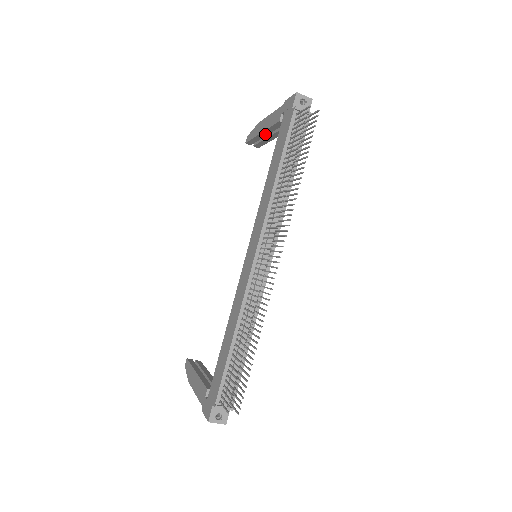
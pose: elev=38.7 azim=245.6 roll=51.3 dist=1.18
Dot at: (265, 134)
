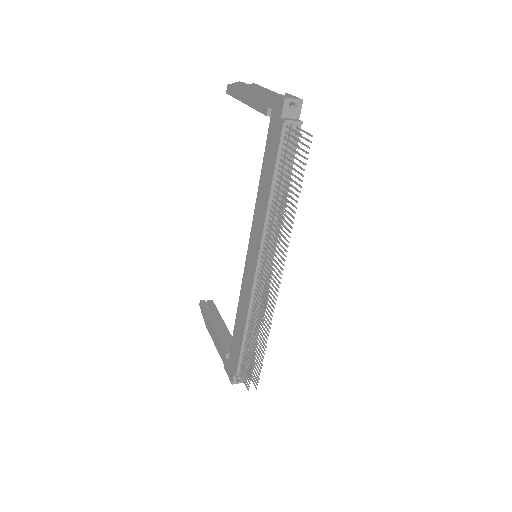
Dot at: occluded
